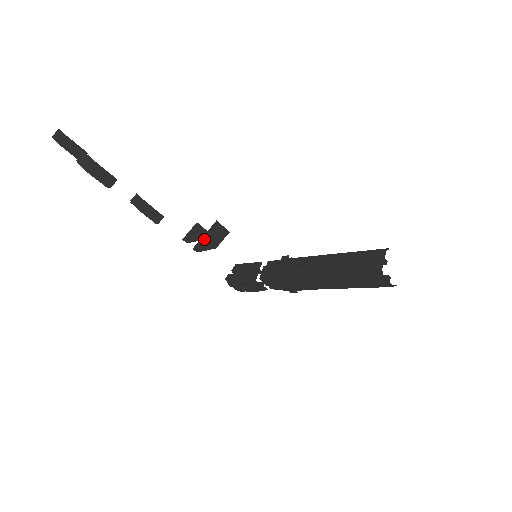
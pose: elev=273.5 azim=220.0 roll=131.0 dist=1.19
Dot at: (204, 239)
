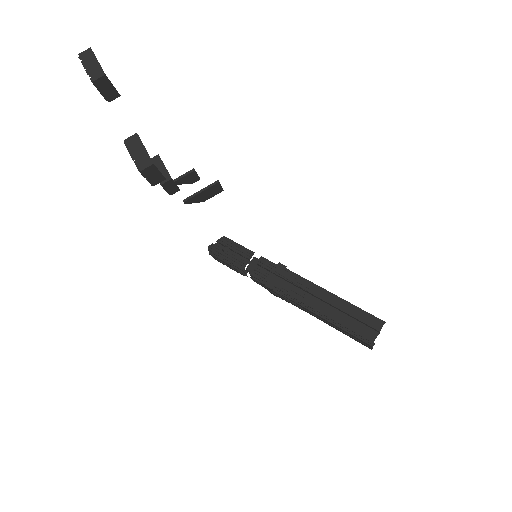
Dot at: (198, 194)
